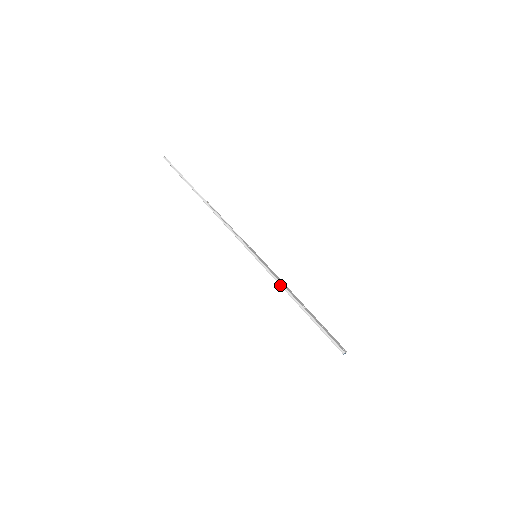
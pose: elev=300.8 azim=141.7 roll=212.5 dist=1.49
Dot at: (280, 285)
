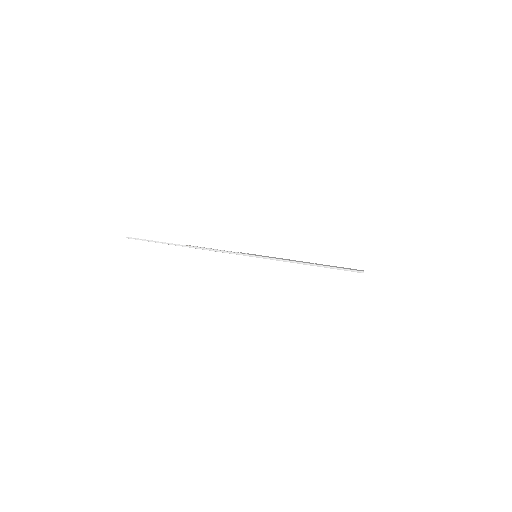
Dot at: occluded
